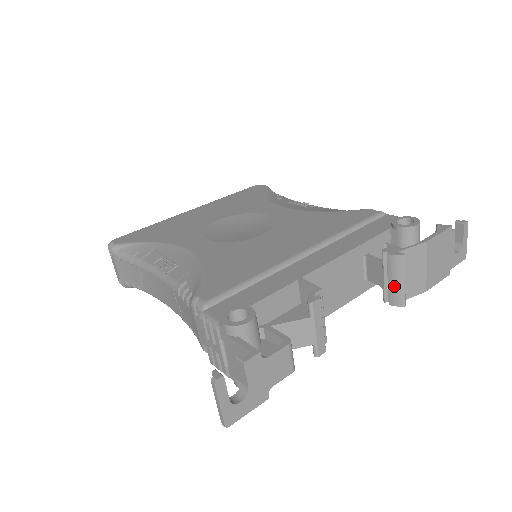
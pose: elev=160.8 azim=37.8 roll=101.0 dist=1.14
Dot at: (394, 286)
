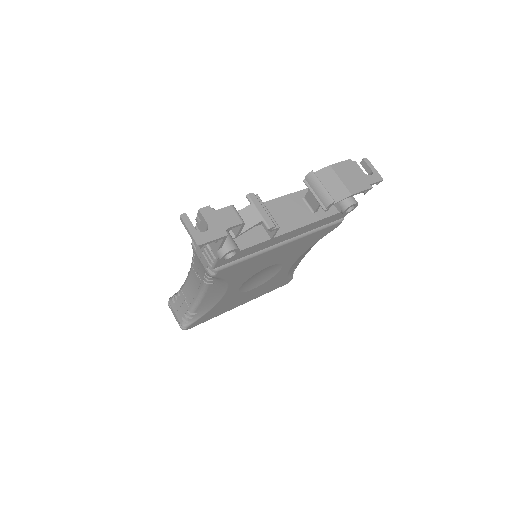
Dot at: (320, 193)
